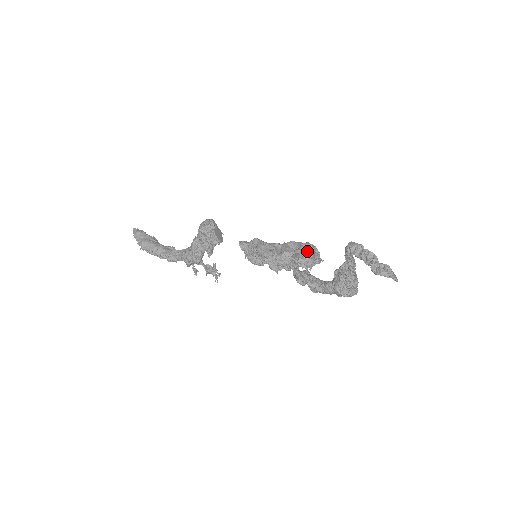
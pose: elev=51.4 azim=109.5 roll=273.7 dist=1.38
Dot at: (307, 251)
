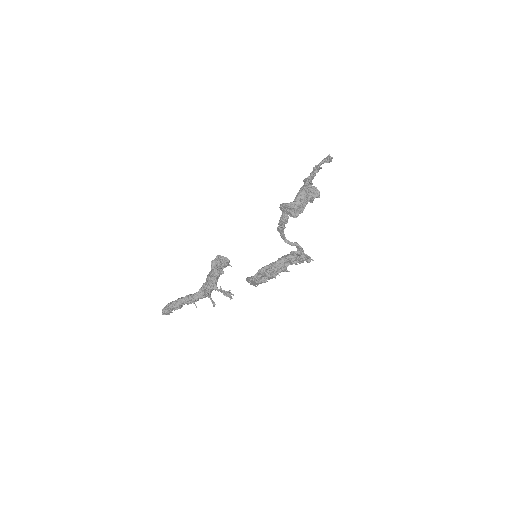
Dot at: occluded
